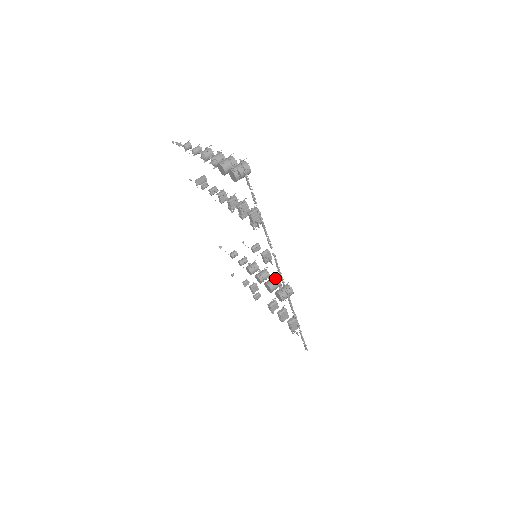
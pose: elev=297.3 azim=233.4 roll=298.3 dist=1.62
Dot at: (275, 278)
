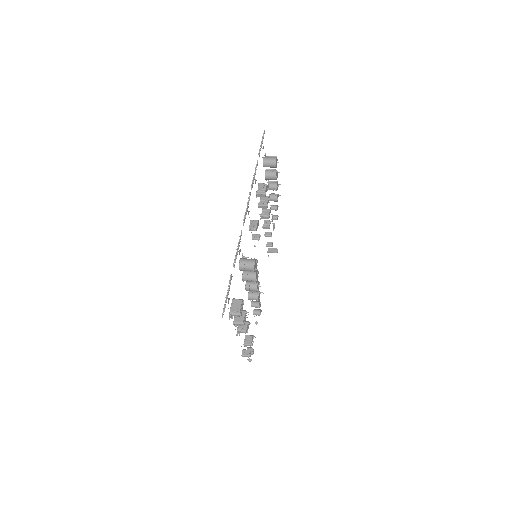
Dot at: occluded
